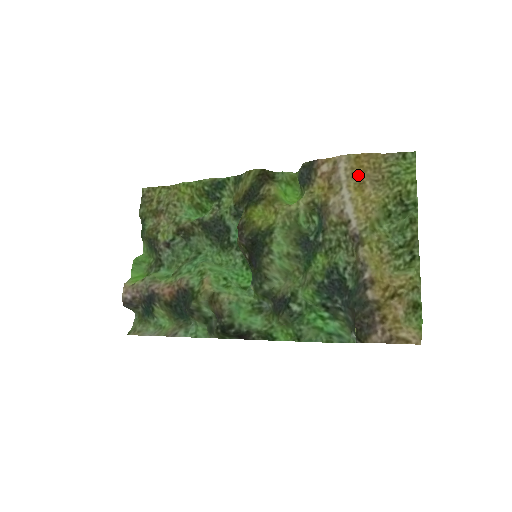
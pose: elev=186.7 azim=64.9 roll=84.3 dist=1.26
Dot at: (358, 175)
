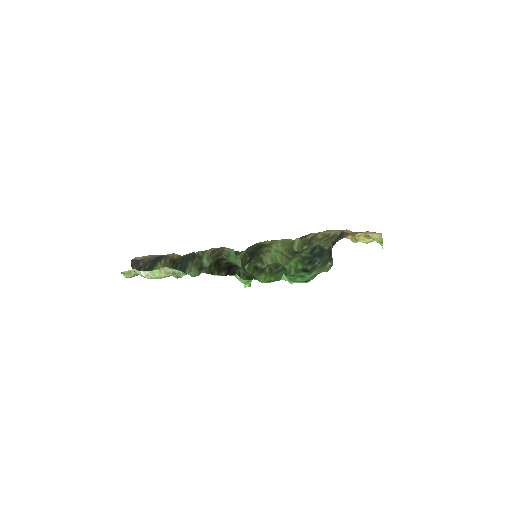
Dot at: (337, 230)
